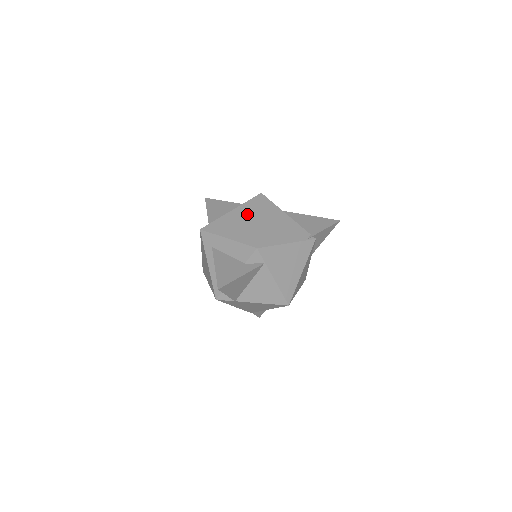
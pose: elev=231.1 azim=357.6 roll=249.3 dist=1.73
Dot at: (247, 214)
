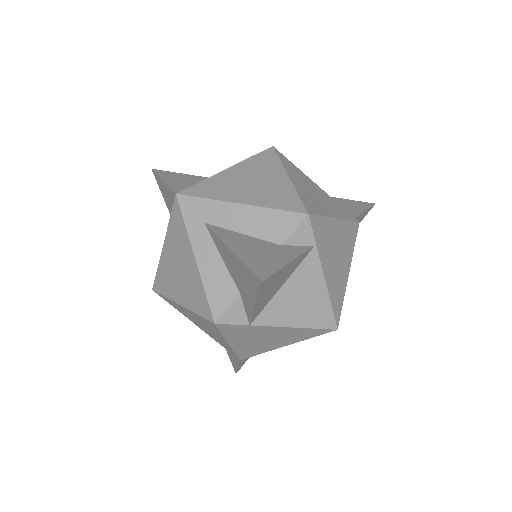
Dot at: (262, 171)
